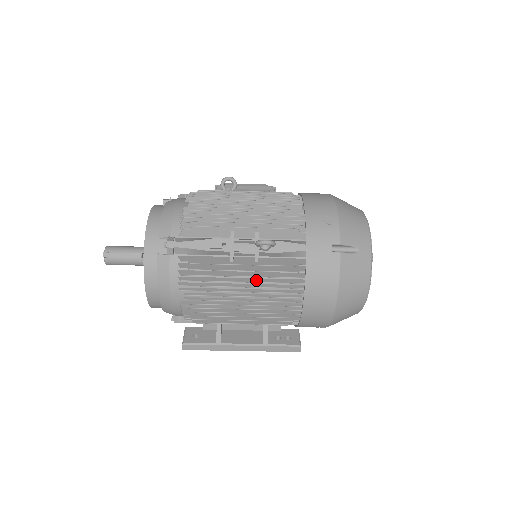
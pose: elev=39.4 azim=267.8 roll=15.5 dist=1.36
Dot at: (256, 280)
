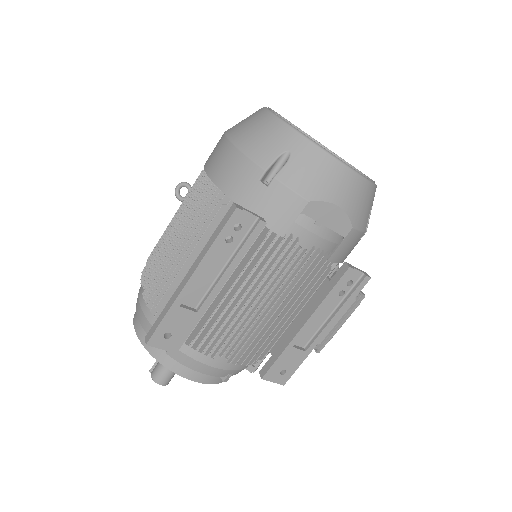
Dot at: occluded
